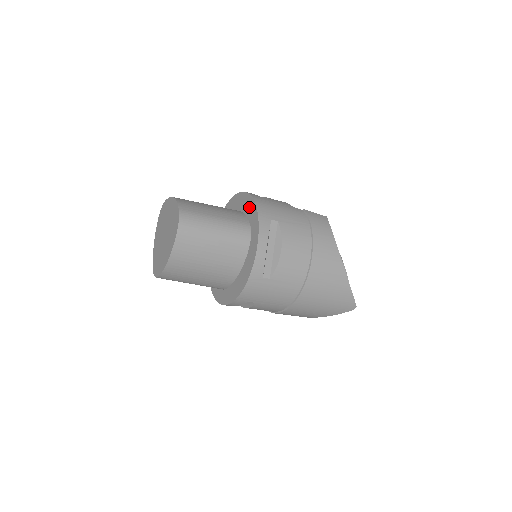
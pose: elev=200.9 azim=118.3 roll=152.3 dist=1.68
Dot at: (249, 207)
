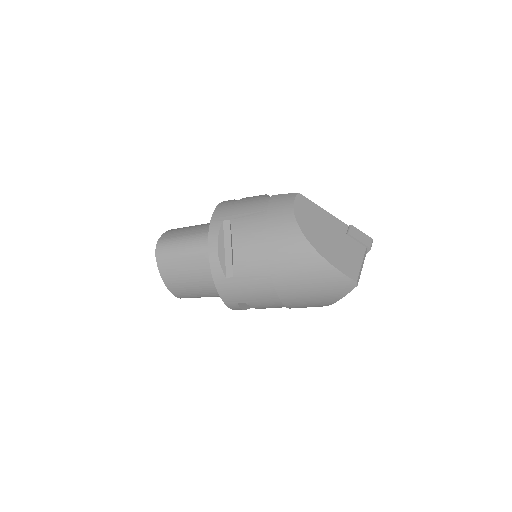
Dot at: occluded
